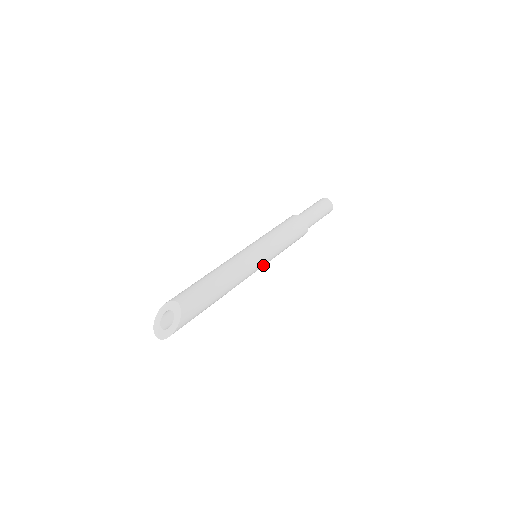
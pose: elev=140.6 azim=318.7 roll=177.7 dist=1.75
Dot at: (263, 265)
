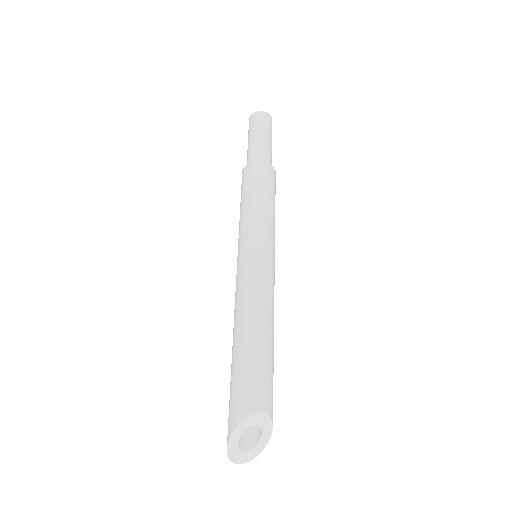
Dot at: occluded
